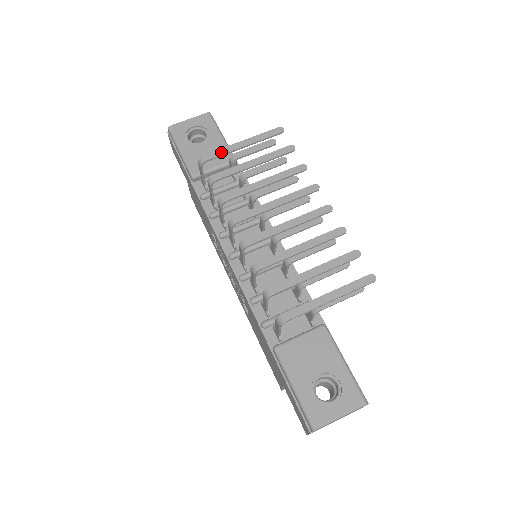
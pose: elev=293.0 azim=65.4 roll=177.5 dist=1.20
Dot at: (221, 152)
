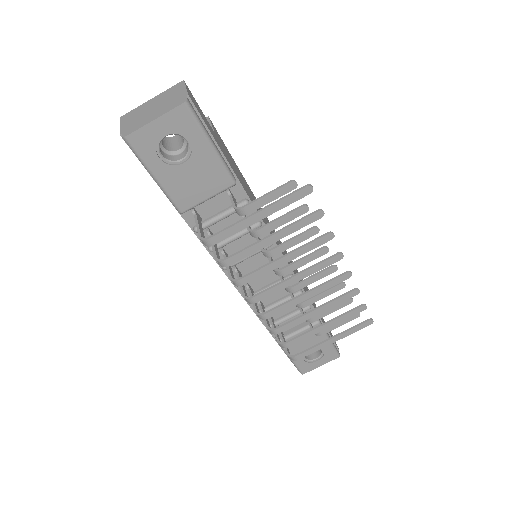
Dot at: (231, 232)
